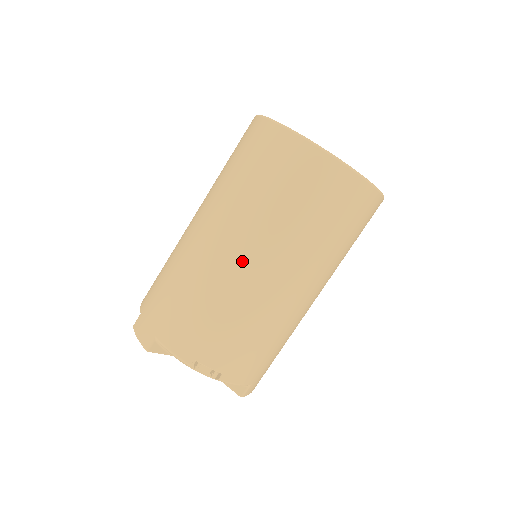
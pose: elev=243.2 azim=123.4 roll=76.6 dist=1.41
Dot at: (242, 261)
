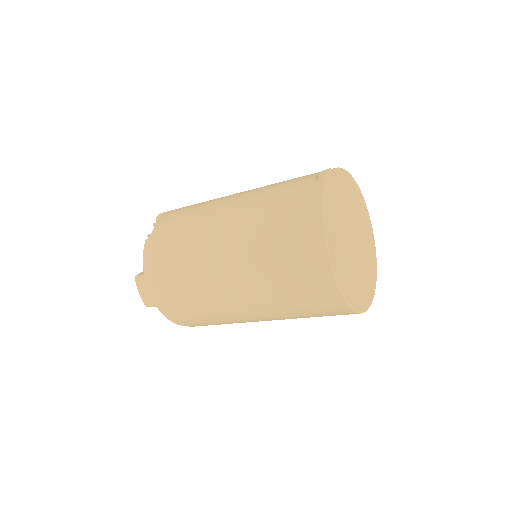
Dot at: (247, 316)
